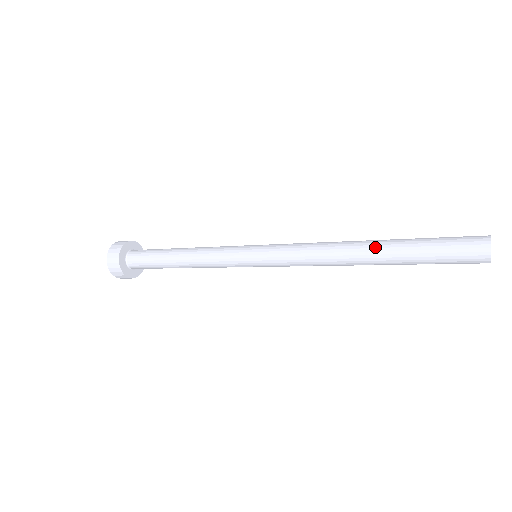
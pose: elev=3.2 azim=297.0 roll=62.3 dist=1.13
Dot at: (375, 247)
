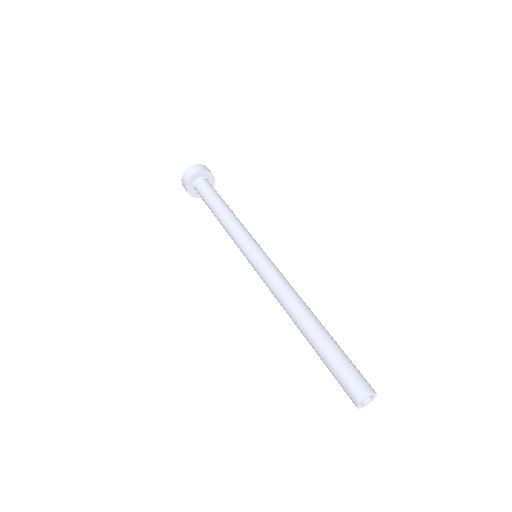
Dot at: (306, 328)
